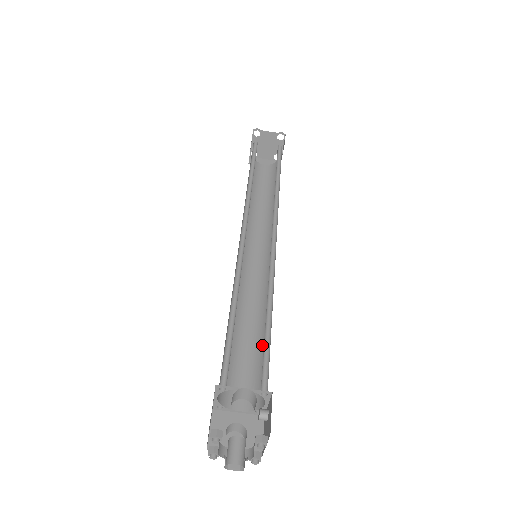
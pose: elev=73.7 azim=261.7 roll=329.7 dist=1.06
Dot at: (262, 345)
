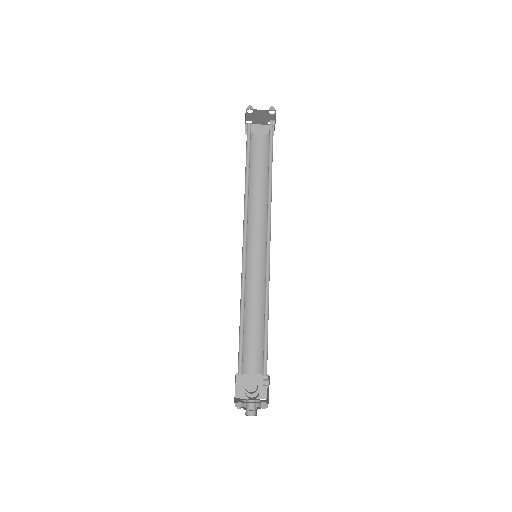
Dot at: occluded
